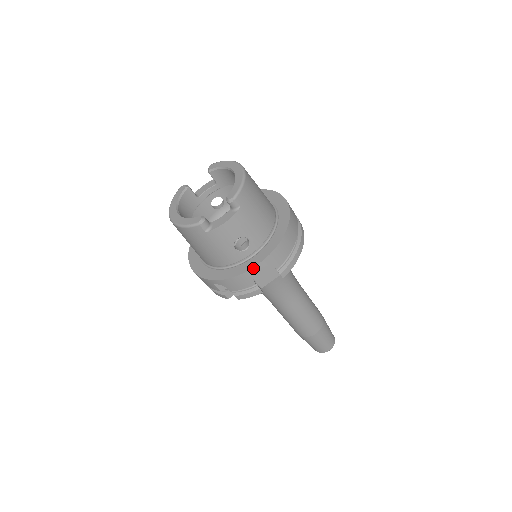
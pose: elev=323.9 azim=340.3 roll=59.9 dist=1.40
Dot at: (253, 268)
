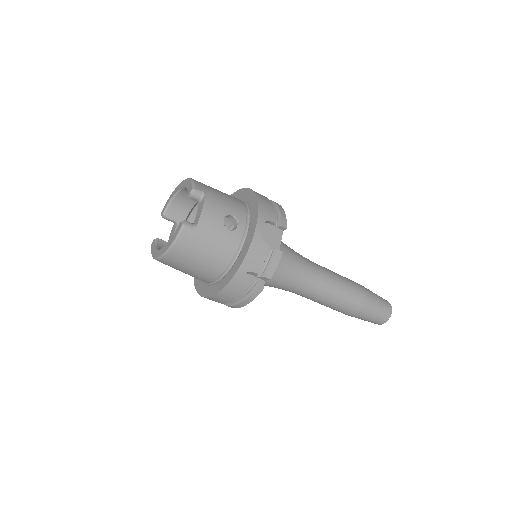
Dot at: (255, 230)
